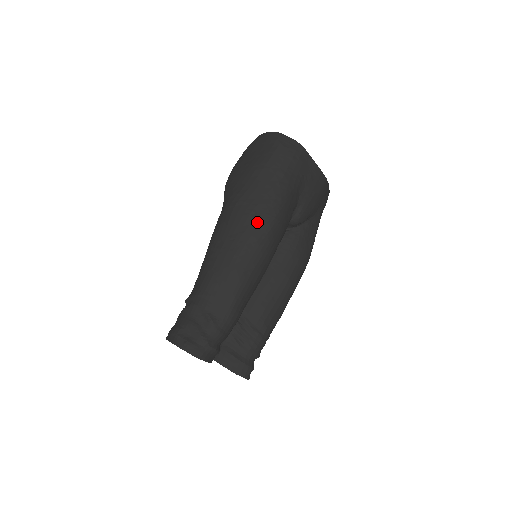
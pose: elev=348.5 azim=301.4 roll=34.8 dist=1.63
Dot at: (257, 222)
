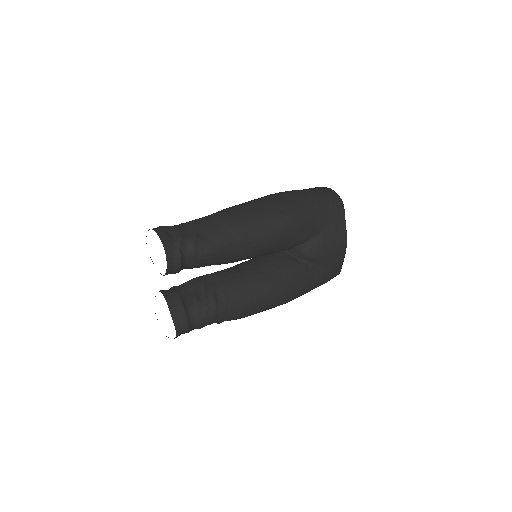
Dot at: (280, 209)
